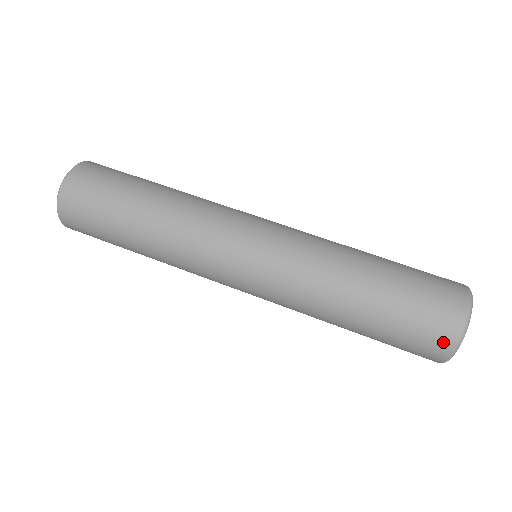
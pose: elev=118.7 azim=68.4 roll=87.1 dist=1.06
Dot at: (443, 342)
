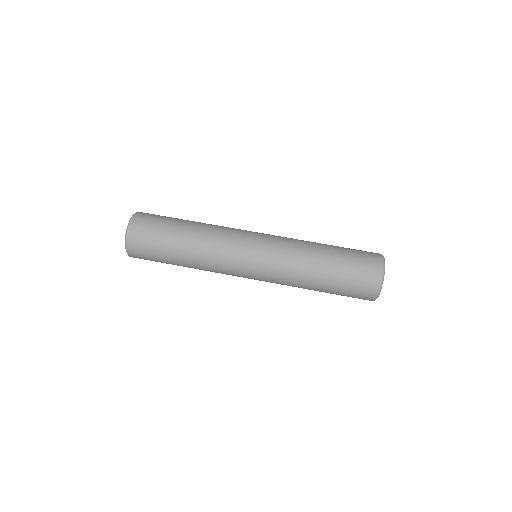
Dot at: occluded
